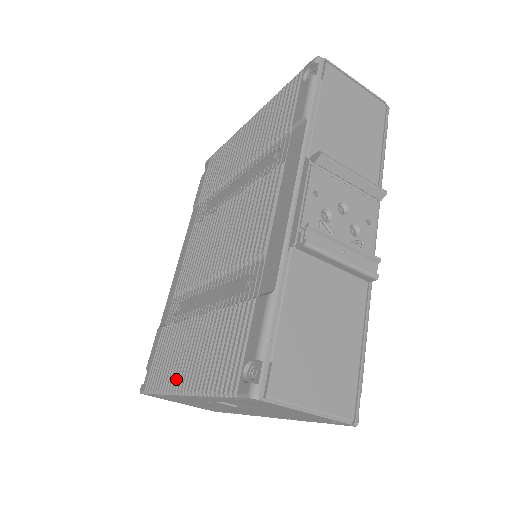
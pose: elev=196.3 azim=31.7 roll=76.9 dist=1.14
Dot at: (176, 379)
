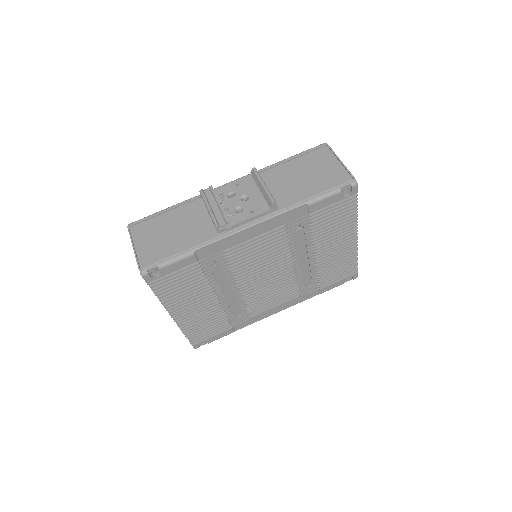
Dot at: occluded
